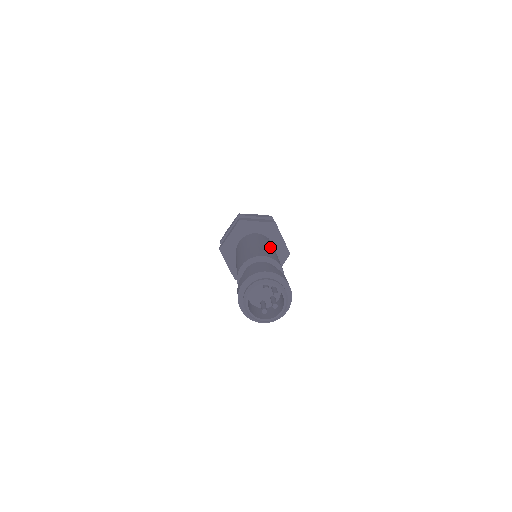
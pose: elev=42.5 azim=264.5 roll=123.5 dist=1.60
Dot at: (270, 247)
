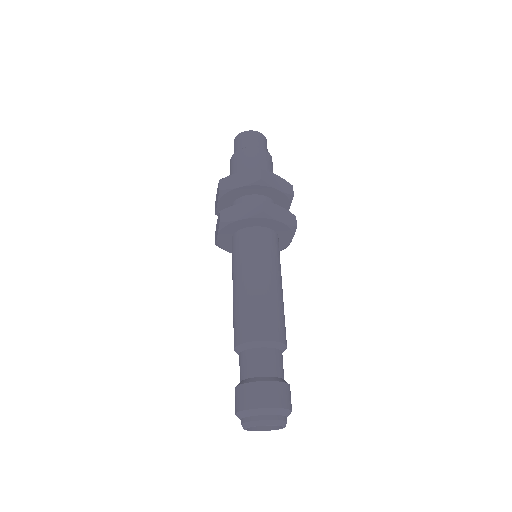
Dot at: (262, 281)
